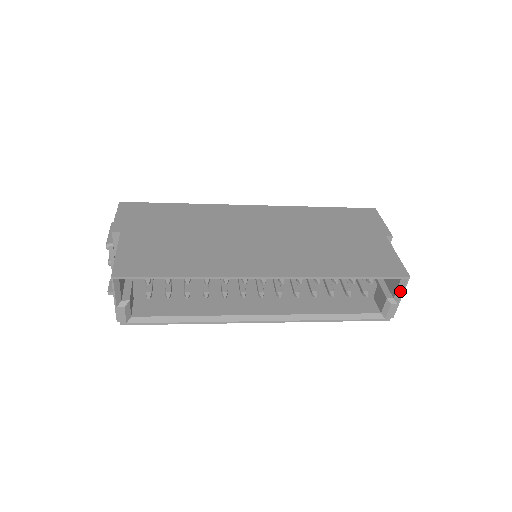
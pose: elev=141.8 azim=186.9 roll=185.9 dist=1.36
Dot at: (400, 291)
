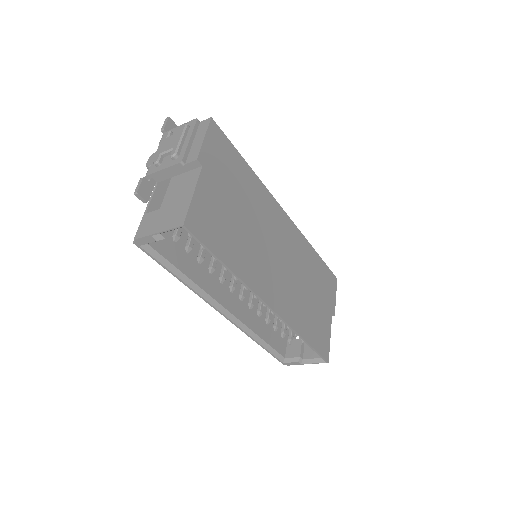
Dot at: (312, 361)
